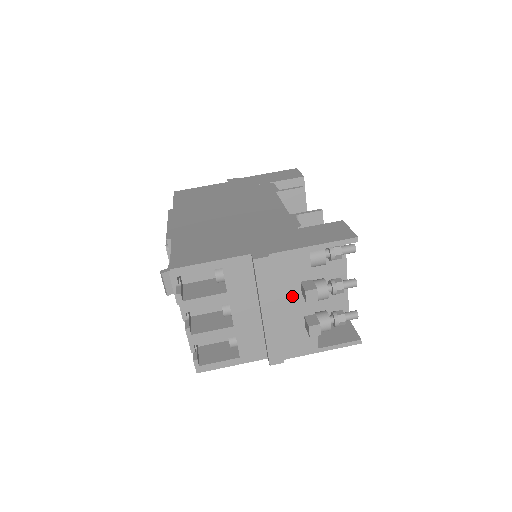
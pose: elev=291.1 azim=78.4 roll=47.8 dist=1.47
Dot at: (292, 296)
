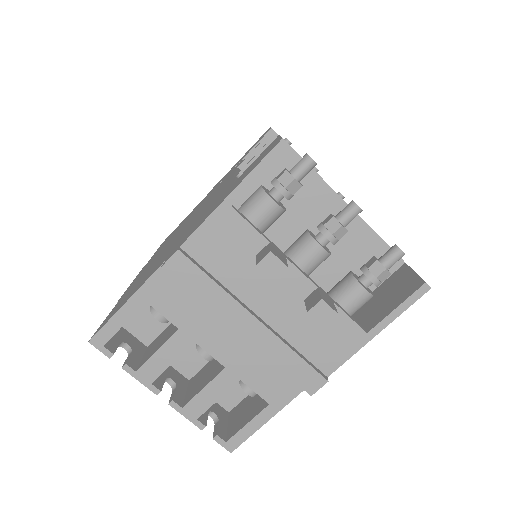
Dot at: (261, 283)
